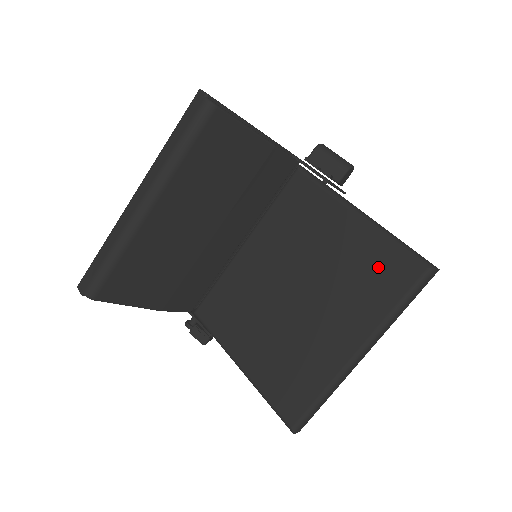
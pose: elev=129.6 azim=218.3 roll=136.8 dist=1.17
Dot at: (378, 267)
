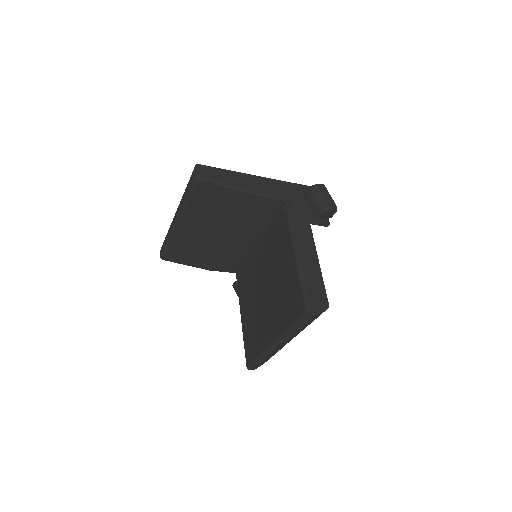
Dot at: (291, 296)
